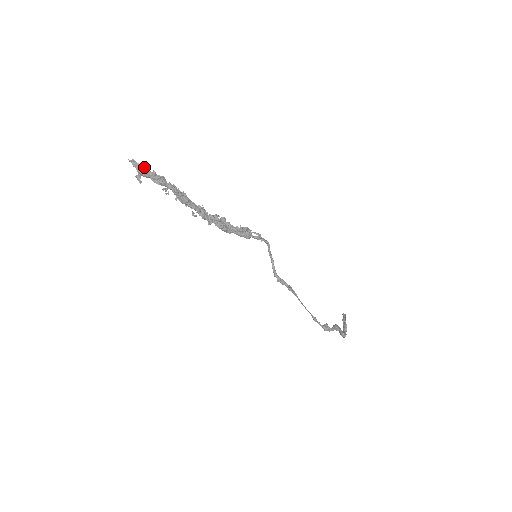
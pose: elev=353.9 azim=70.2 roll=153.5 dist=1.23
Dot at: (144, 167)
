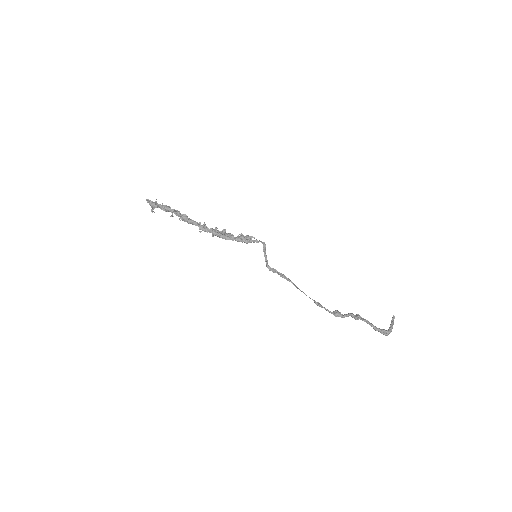
Dot at: (155, 202)
